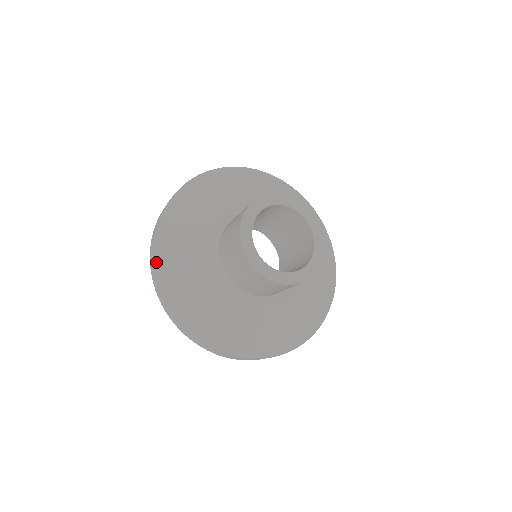
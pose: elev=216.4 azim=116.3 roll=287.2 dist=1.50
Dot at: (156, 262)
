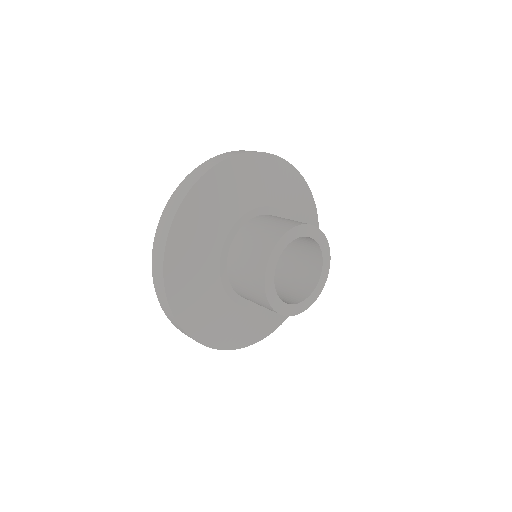
Dot at: (164, 265)
